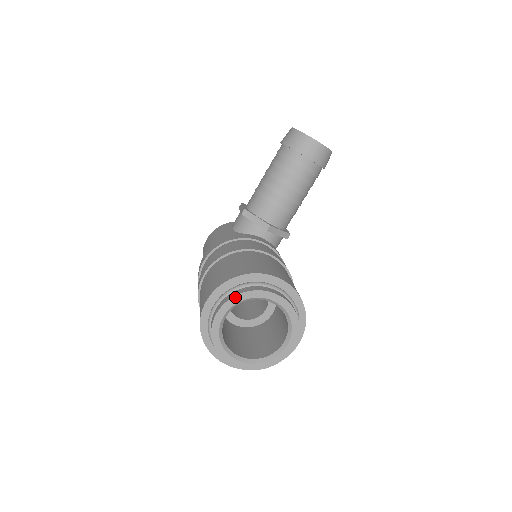
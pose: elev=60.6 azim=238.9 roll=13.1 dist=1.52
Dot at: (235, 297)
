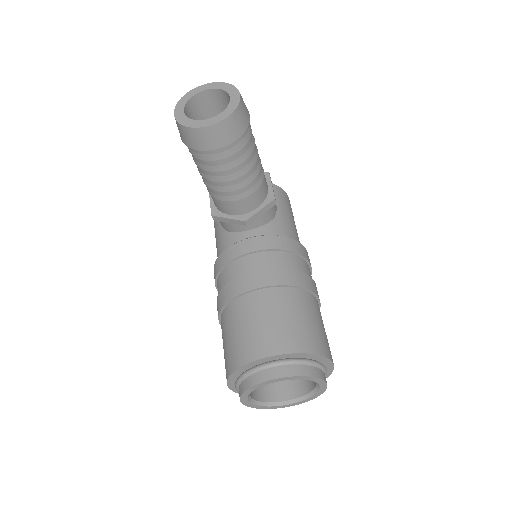
Dot at: (243, 394)
